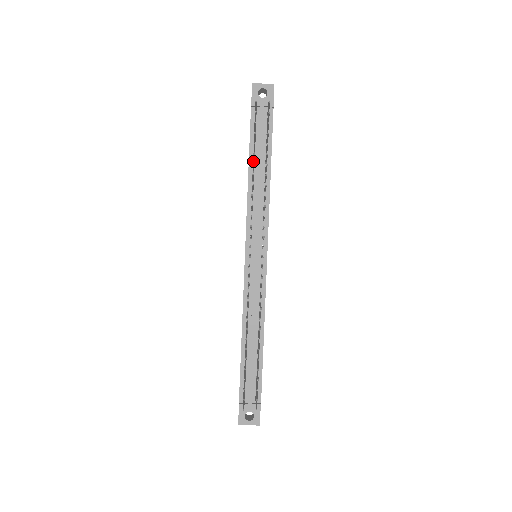
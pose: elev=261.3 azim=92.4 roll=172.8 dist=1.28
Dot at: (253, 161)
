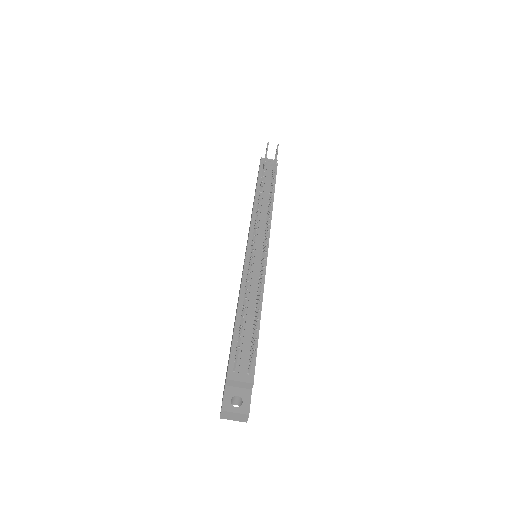
Dot at: occluded
